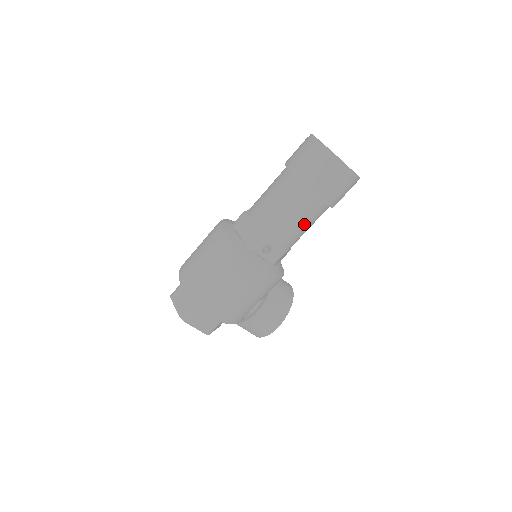
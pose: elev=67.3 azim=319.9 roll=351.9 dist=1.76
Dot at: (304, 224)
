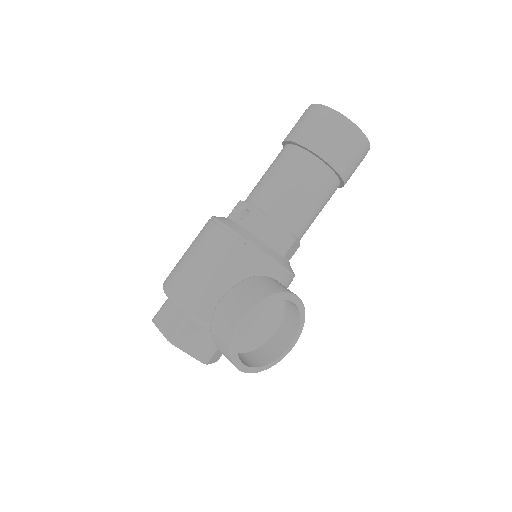
Dot at: (287, 180)
